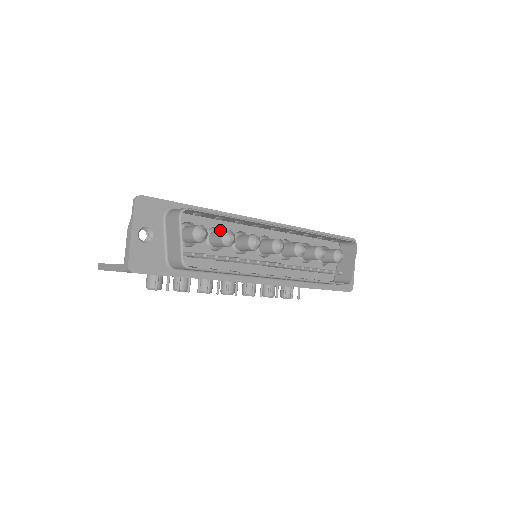
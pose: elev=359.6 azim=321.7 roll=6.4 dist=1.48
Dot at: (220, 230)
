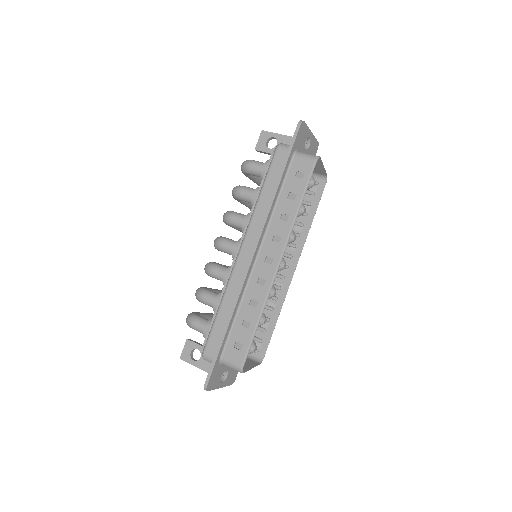
Dot at: occluded
